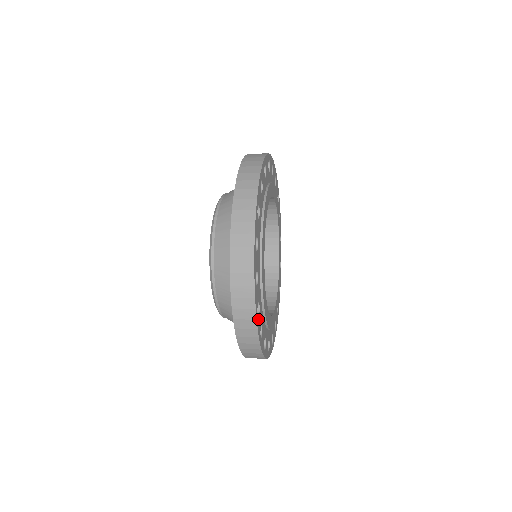
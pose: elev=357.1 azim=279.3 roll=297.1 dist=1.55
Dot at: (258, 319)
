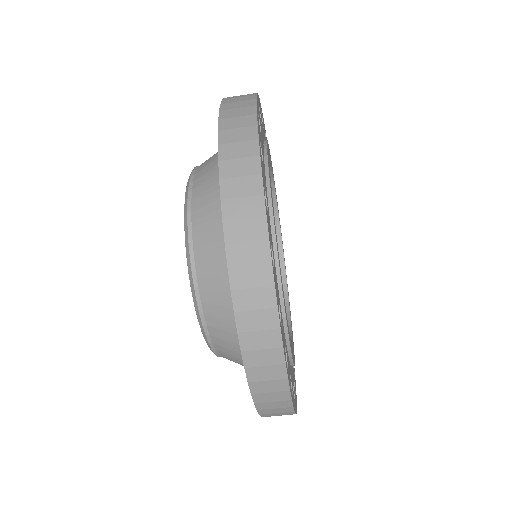
Dot at: occluded
